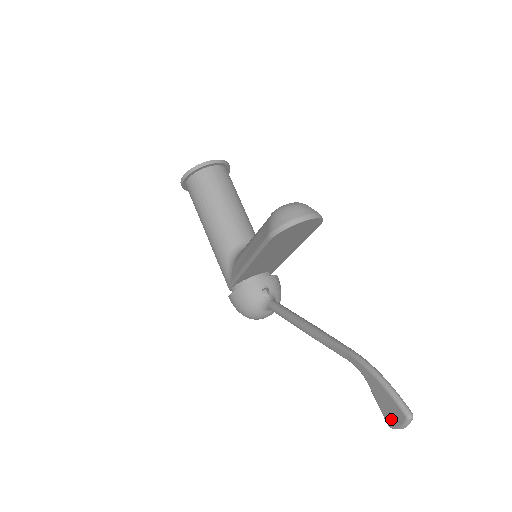
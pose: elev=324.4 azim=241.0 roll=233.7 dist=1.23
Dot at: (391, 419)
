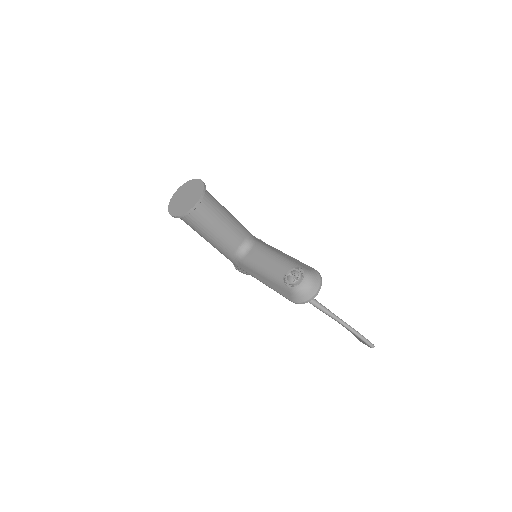
Dot at: (362, 342)
